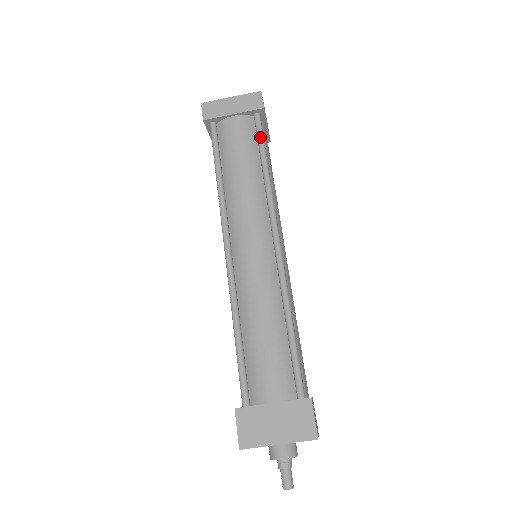
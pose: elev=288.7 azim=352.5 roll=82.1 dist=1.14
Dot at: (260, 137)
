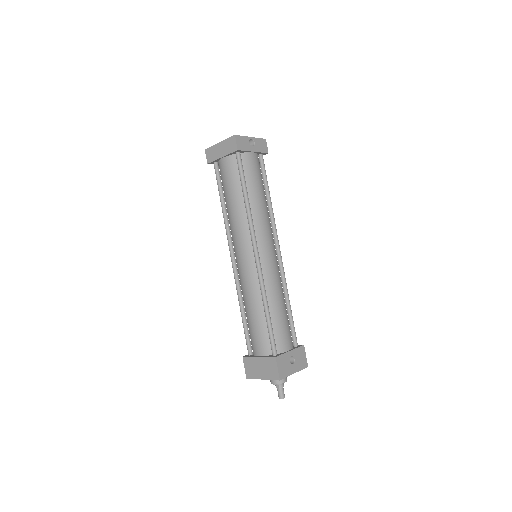
Dot at: (240, 173)
